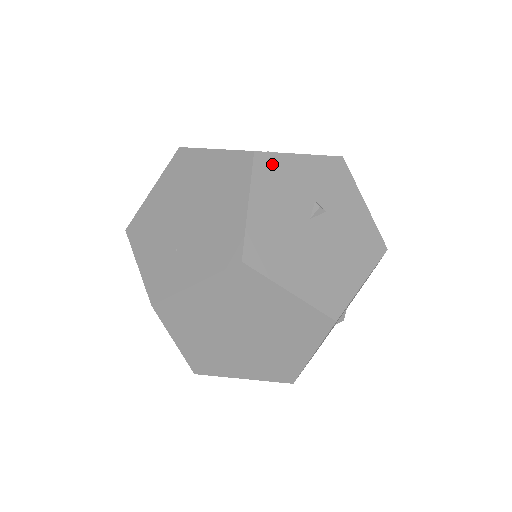
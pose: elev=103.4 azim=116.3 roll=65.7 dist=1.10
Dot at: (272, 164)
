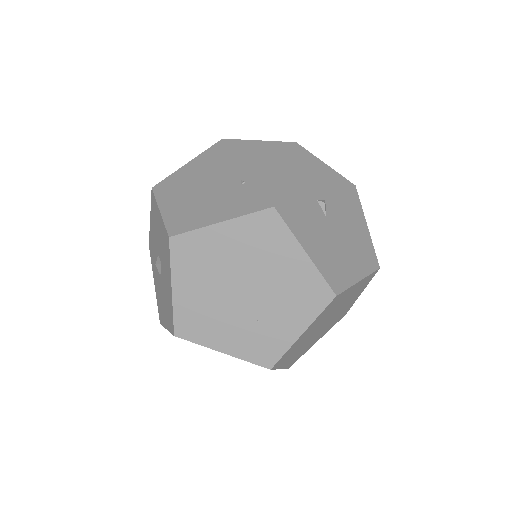
Dot at: (286, 203)
